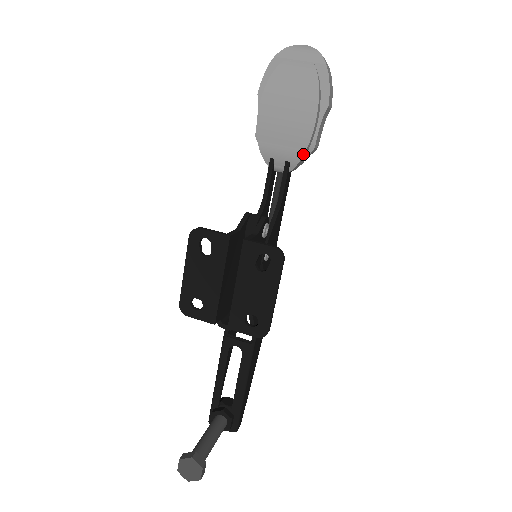
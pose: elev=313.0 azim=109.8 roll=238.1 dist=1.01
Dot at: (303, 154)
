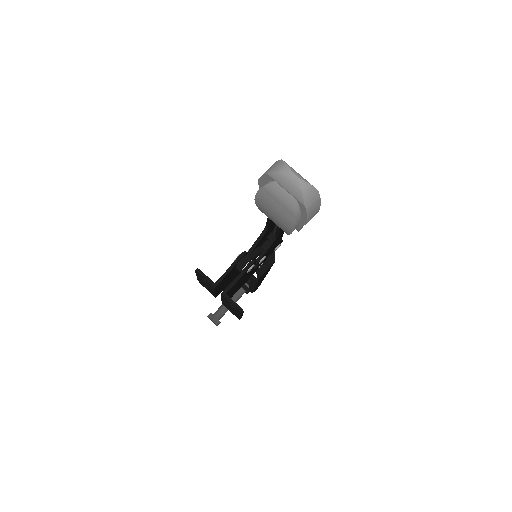
Dot at: (287, 234)
